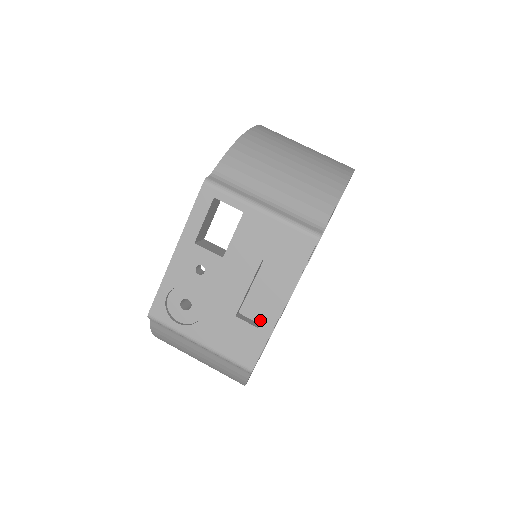
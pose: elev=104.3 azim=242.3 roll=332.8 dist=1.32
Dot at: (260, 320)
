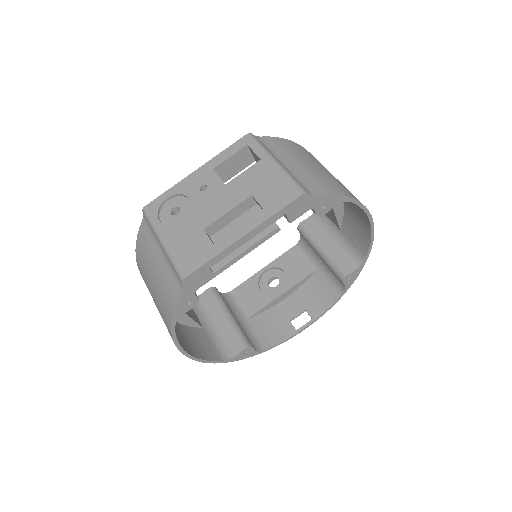
Dot at: occluded
